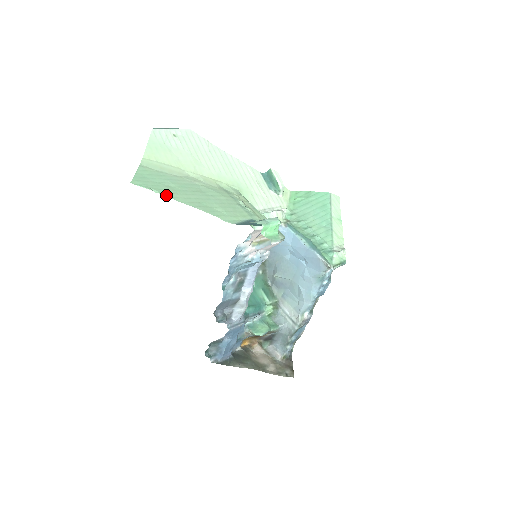
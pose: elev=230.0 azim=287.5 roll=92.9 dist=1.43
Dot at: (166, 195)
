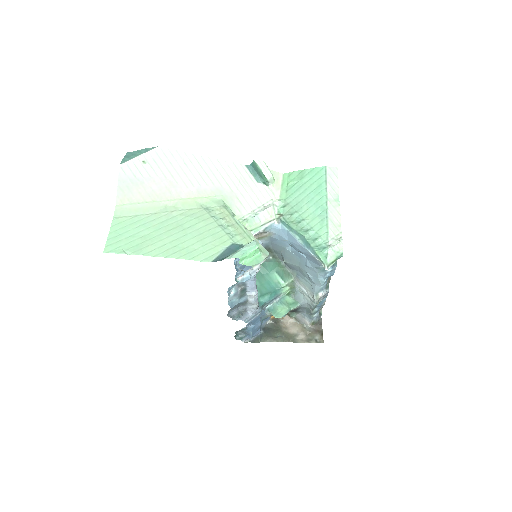
Dot at: (139, 254)
